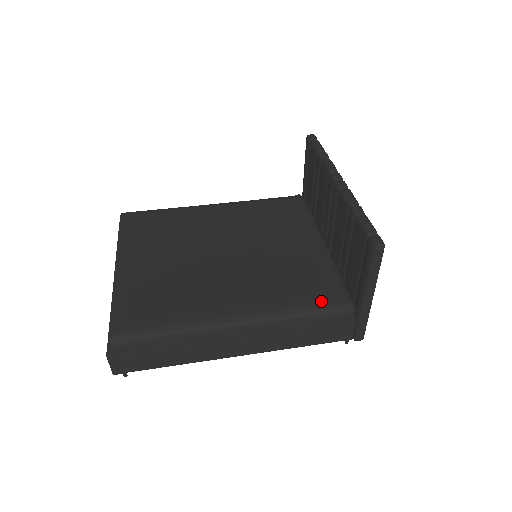
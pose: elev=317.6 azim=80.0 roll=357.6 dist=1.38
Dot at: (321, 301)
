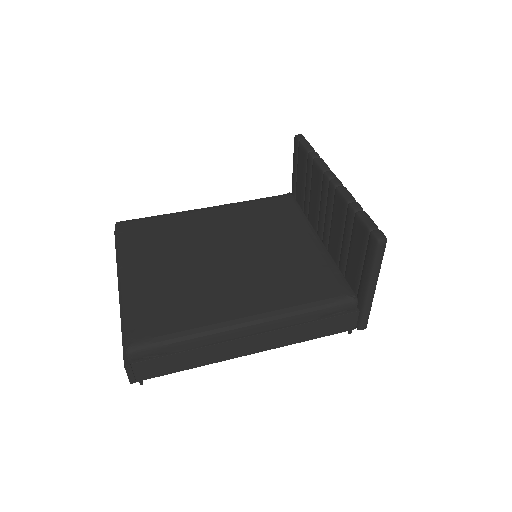
Dot at: (326, 295)
